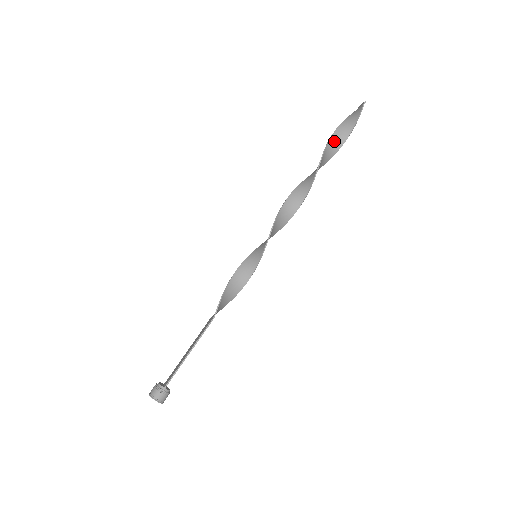
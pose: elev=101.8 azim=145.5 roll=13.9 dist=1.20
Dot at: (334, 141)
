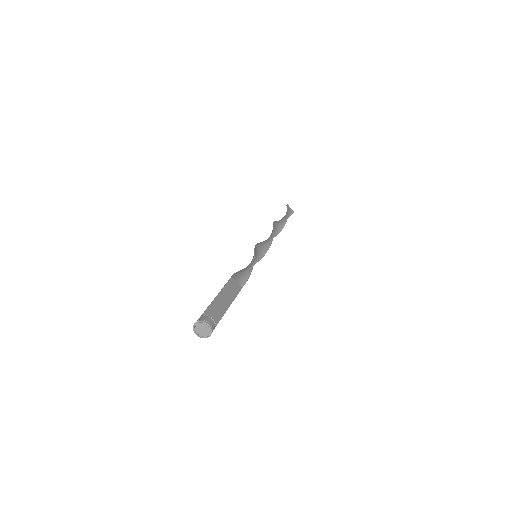
Dot at: occluded
